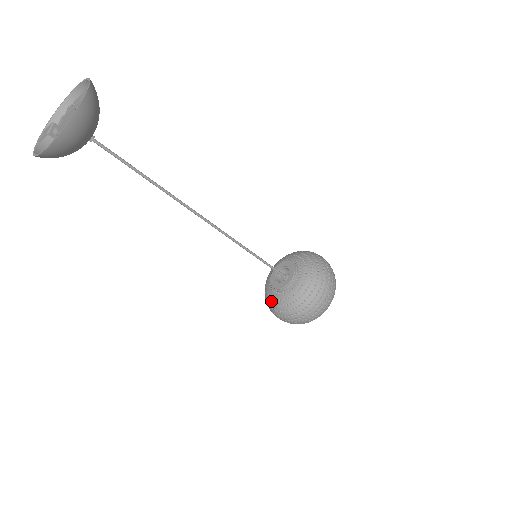
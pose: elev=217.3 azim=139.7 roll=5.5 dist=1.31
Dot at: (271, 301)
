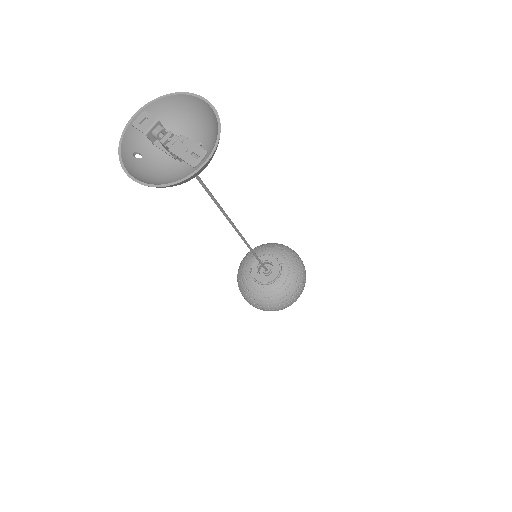
Dot at: (242, 276)
